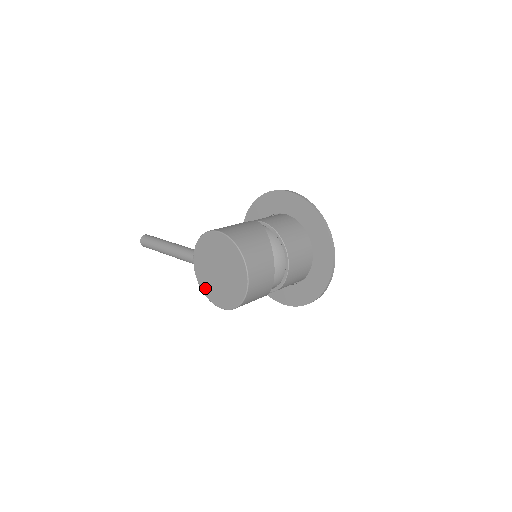
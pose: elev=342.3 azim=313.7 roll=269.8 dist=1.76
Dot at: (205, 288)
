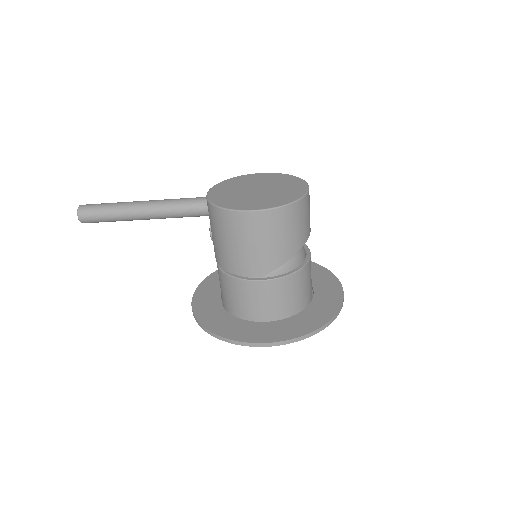
Dot at: (226, 203)
